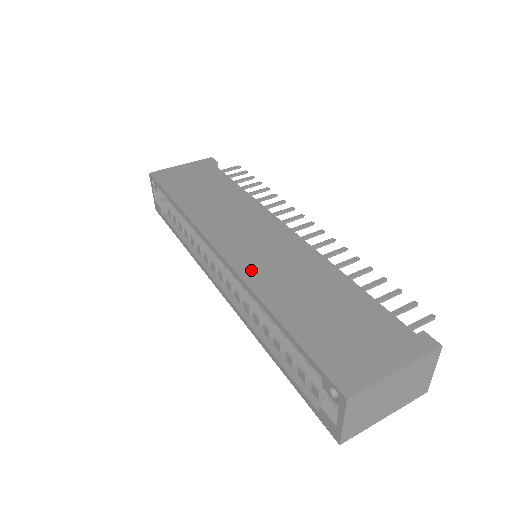
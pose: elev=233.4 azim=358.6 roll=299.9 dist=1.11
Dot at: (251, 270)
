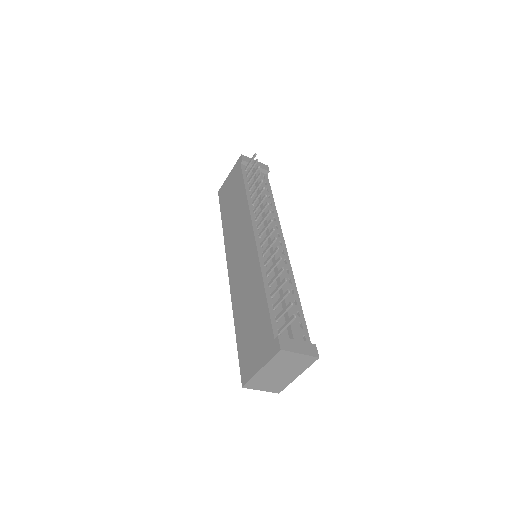
Dot at: (234, 288)
